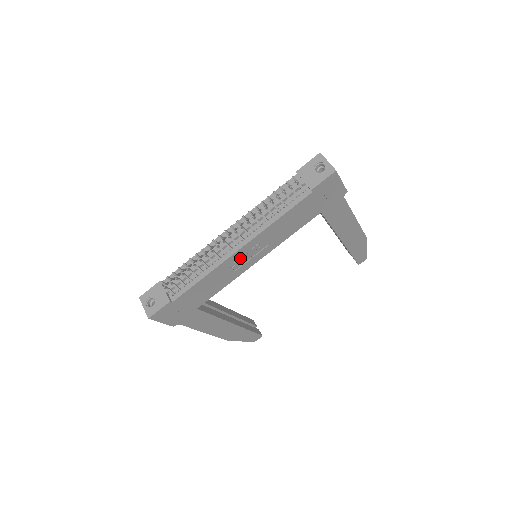
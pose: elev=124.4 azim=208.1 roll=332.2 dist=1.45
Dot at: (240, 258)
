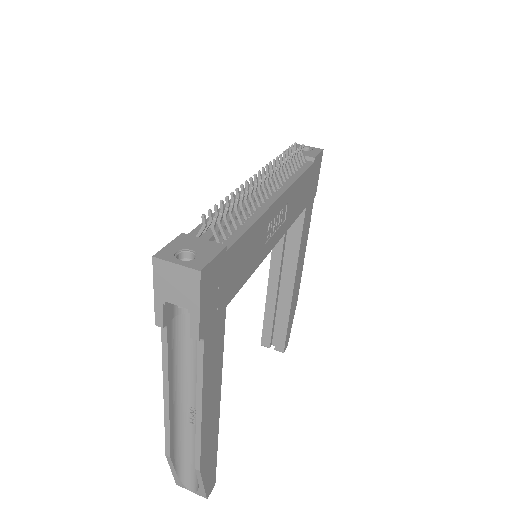
Dot at: (272, 220)
